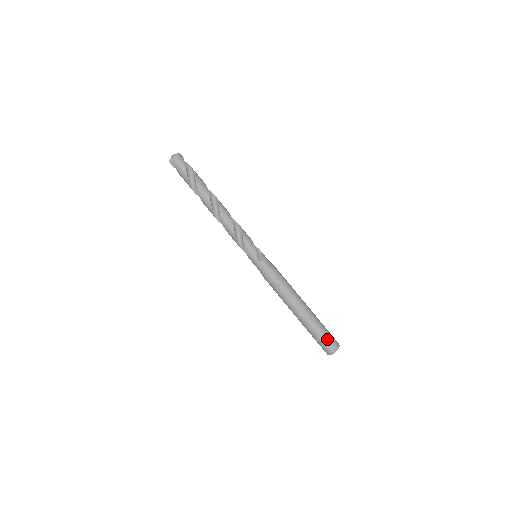
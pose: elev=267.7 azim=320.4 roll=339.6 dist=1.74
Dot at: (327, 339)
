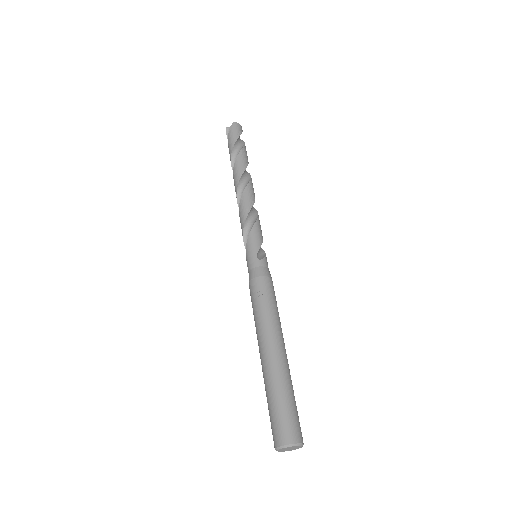
Dot at: (289, 415)
